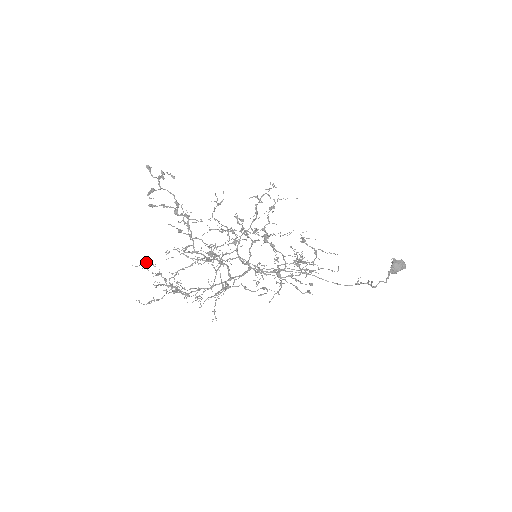
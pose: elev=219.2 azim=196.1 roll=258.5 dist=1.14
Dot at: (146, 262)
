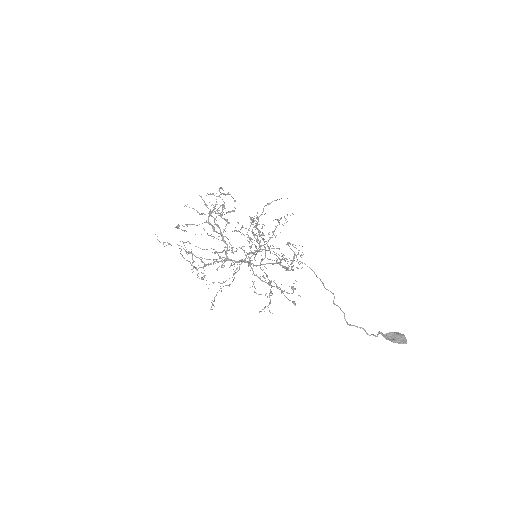
Dot at: (187, 241)
